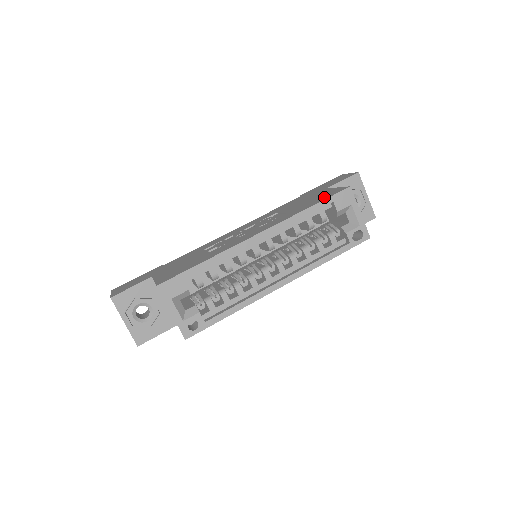
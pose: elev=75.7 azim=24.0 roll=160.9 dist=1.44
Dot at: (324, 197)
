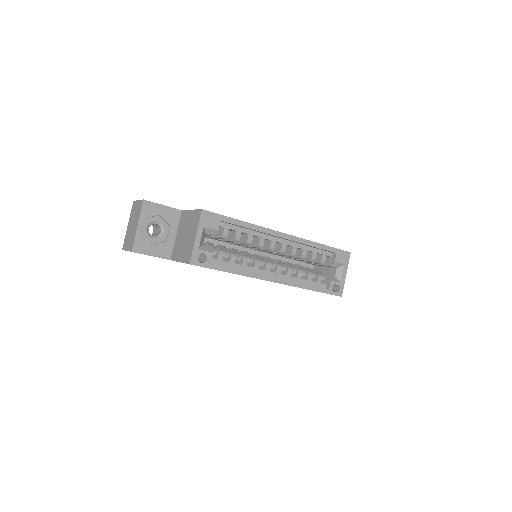
Dot at: occluded
